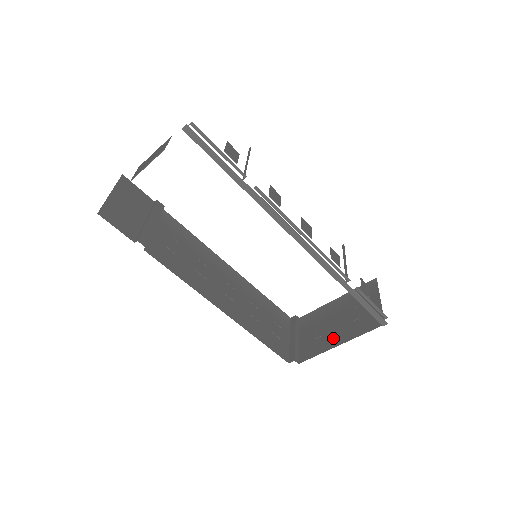
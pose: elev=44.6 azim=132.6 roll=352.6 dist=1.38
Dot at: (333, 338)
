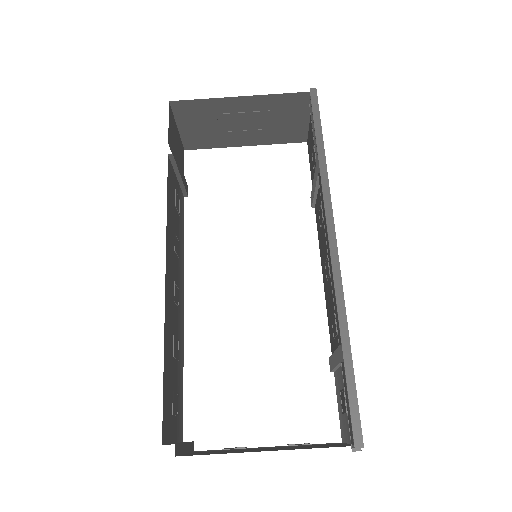
Dot at: (256, 450)
